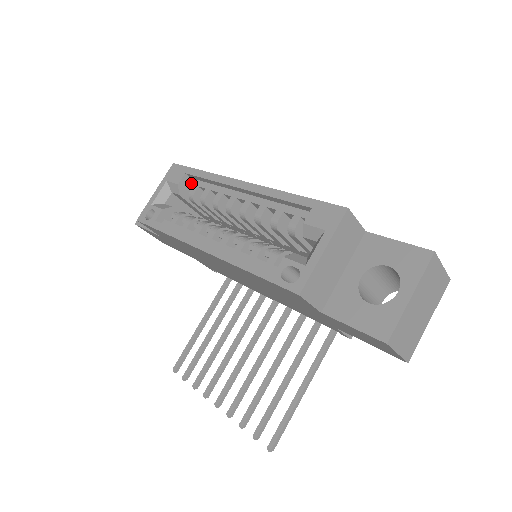
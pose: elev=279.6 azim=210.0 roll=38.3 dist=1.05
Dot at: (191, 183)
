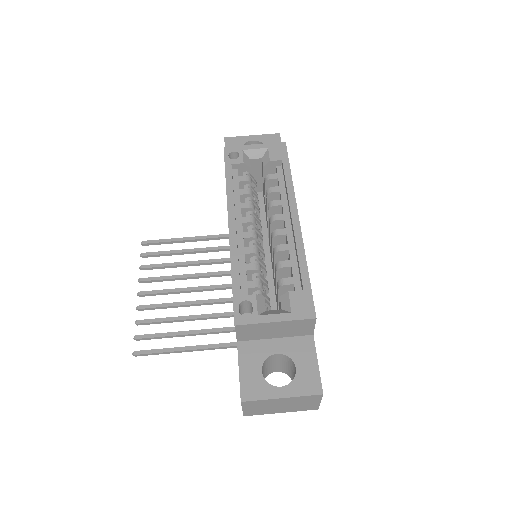
Dot at: (278, 170)
